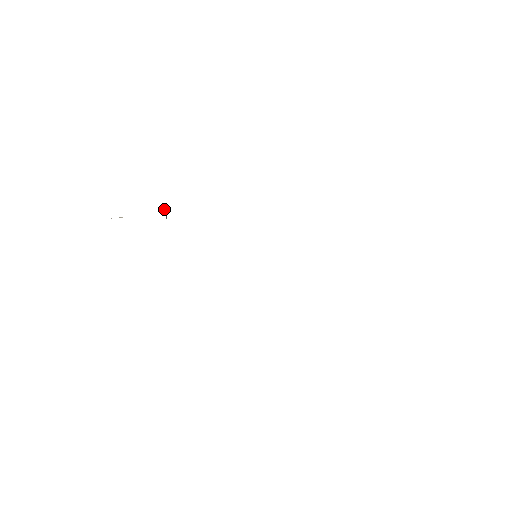
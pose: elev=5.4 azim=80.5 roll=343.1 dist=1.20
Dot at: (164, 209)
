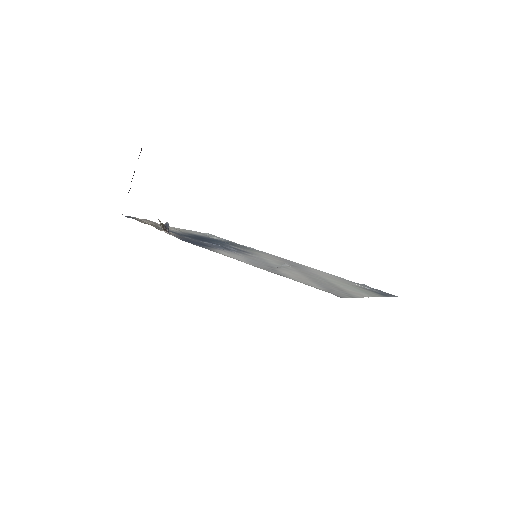
Dot at: occluded
